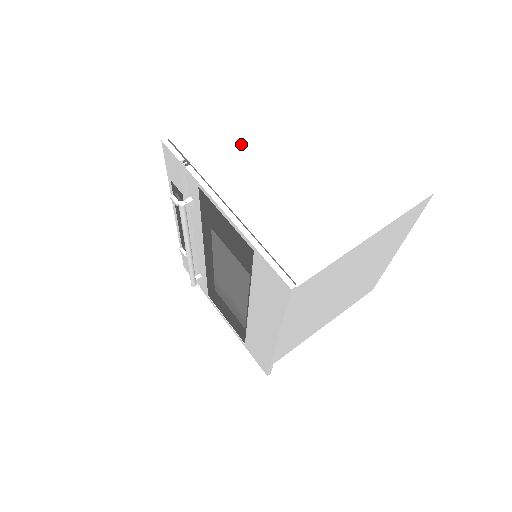
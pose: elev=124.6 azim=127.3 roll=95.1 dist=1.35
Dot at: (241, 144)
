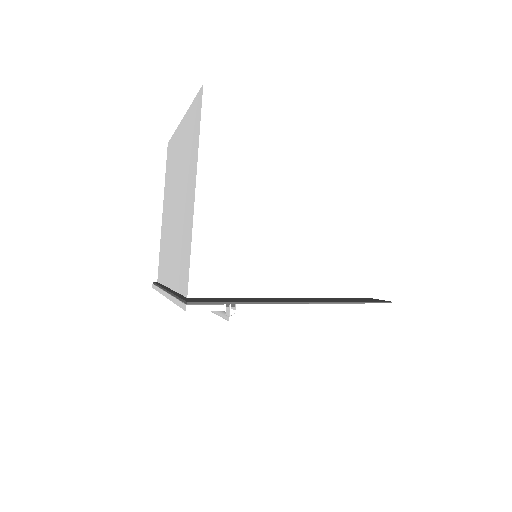
Dot at: (224, 226)
